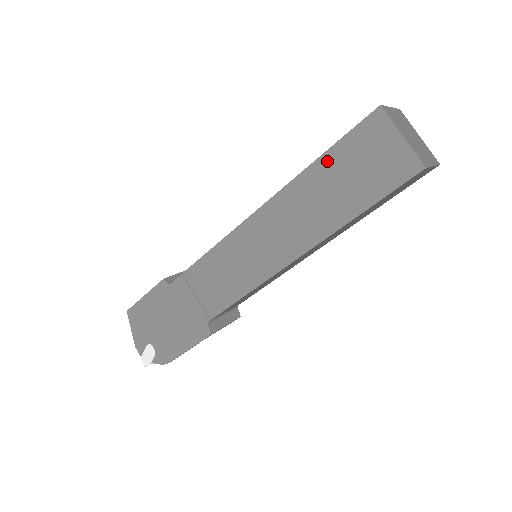
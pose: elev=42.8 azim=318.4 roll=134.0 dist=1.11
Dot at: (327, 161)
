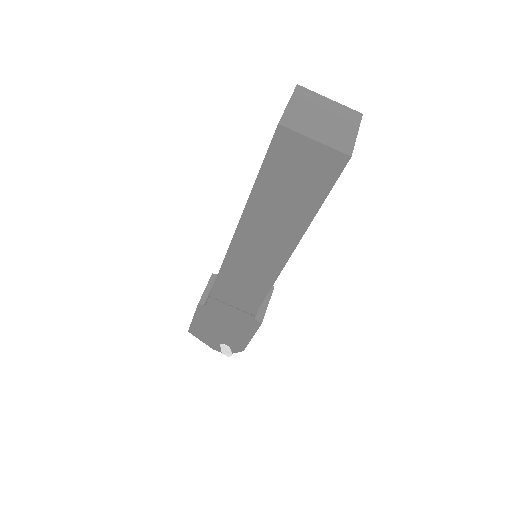
Dot at: (264, 183)
